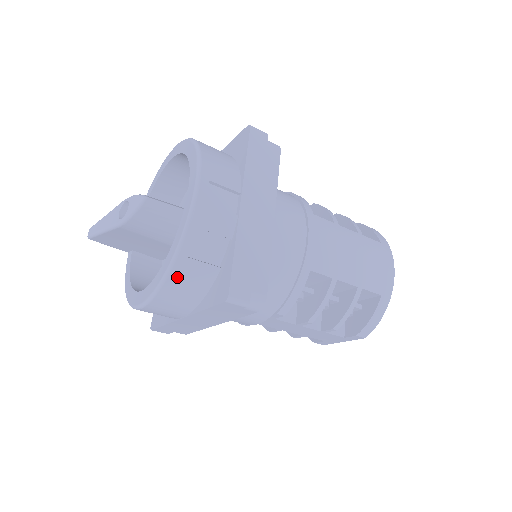
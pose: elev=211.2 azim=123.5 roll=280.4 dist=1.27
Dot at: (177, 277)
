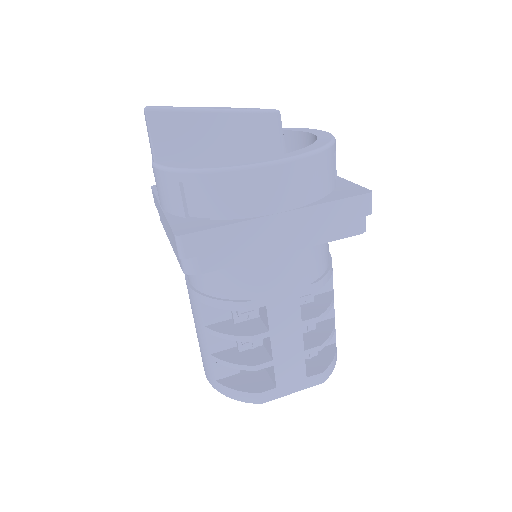
Dot at: (327, 158)
